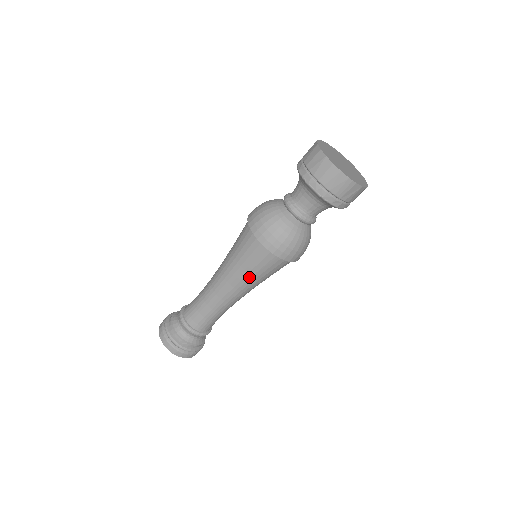
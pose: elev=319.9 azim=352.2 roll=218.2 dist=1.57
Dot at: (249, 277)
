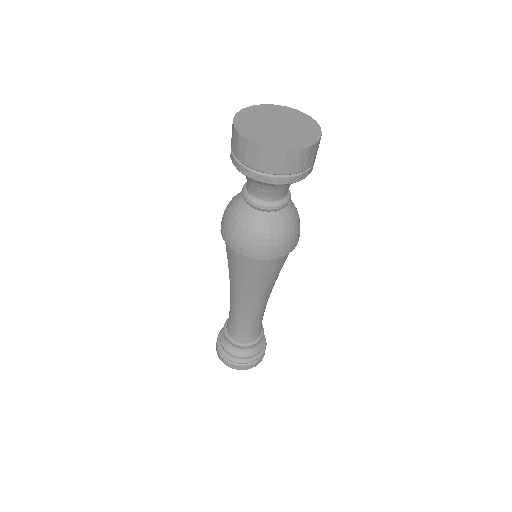
Dot at: (266, 283)
